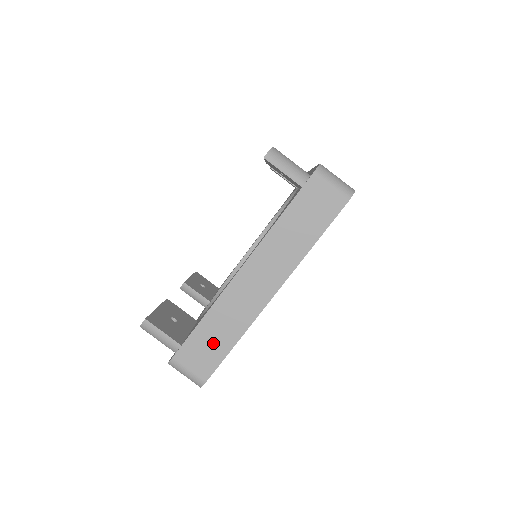
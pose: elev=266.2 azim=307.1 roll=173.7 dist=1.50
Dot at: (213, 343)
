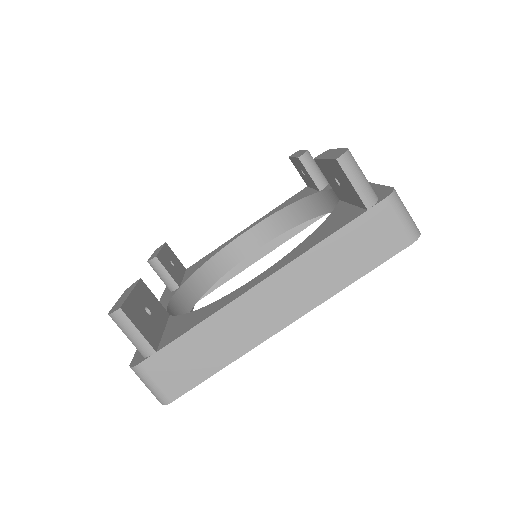
Dot at: (197, 359)
